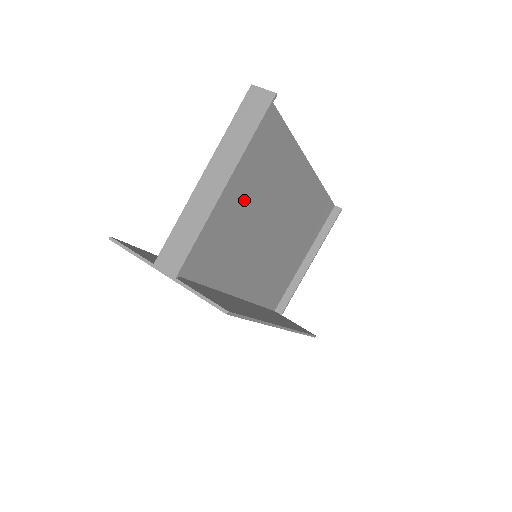
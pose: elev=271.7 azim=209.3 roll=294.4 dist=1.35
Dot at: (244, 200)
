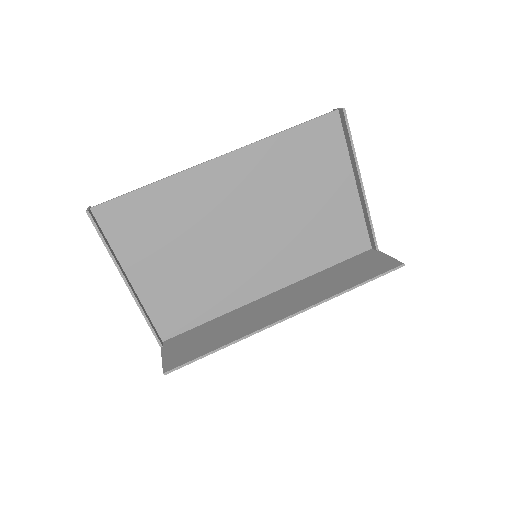
Dot at: (174, 256)
